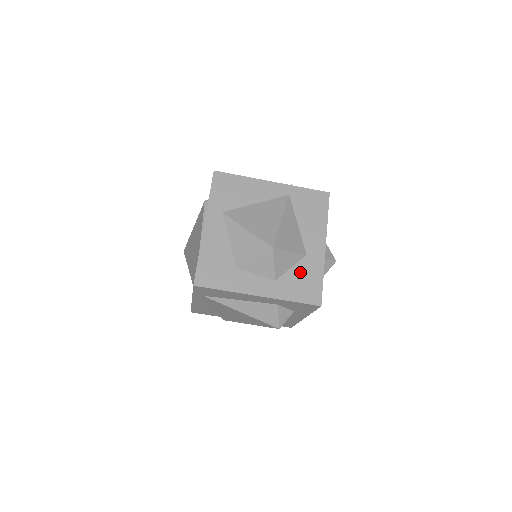
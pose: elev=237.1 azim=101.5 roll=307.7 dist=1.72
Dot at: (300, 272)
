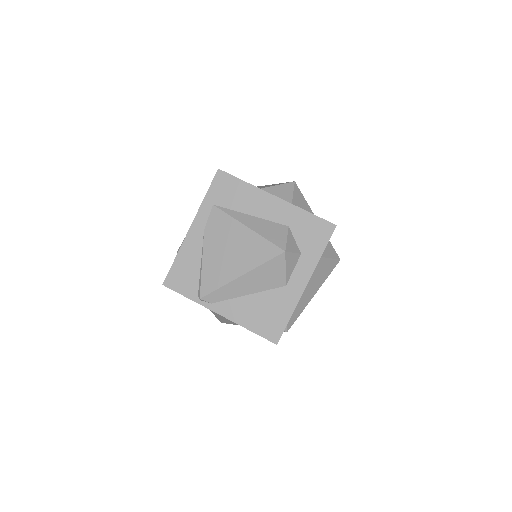
Dot at: occluded
